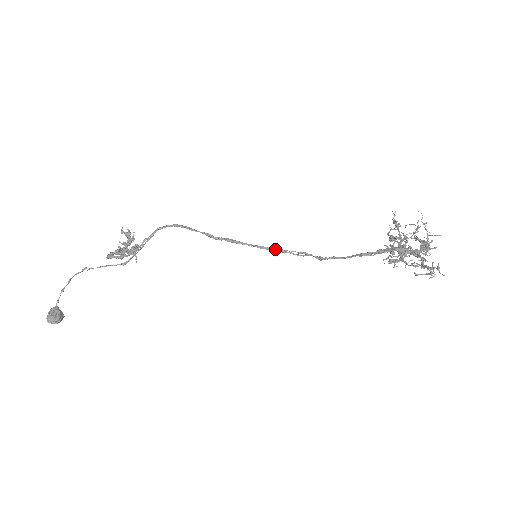
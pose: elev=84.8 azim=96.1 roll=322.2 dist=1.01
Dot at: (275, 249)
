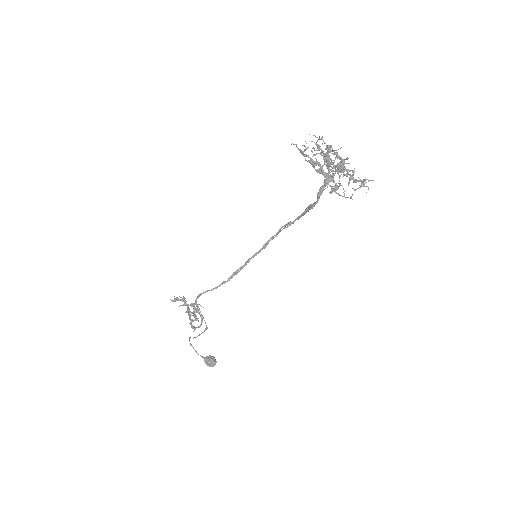
Dot at: (262, 249)
